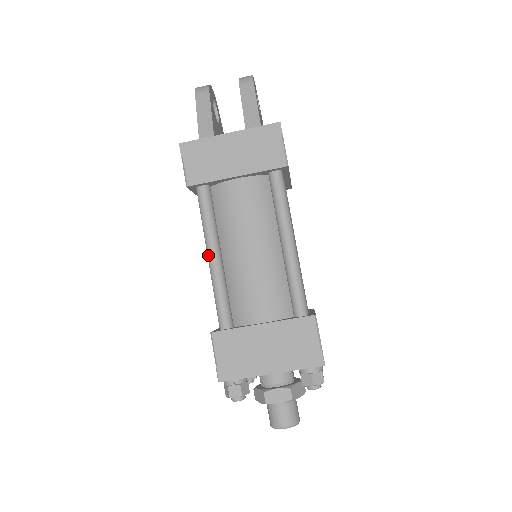
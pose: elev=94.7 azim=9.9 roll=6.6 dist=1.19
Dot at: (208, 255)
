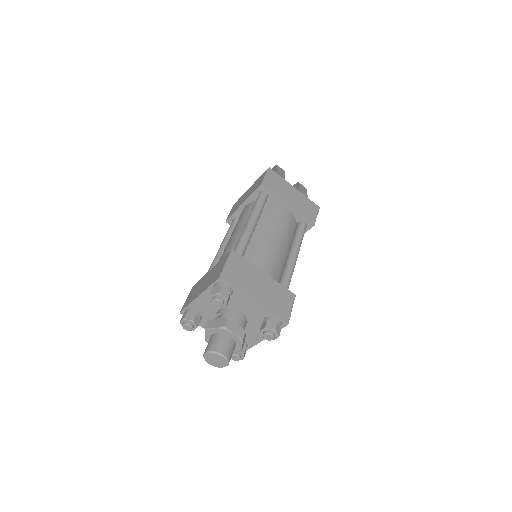
Dot at: (250, 220)
